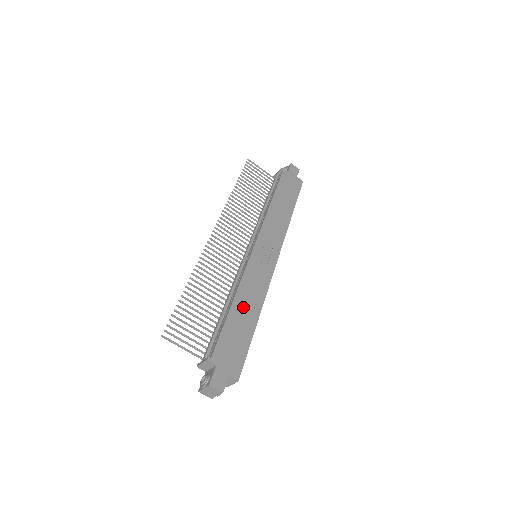
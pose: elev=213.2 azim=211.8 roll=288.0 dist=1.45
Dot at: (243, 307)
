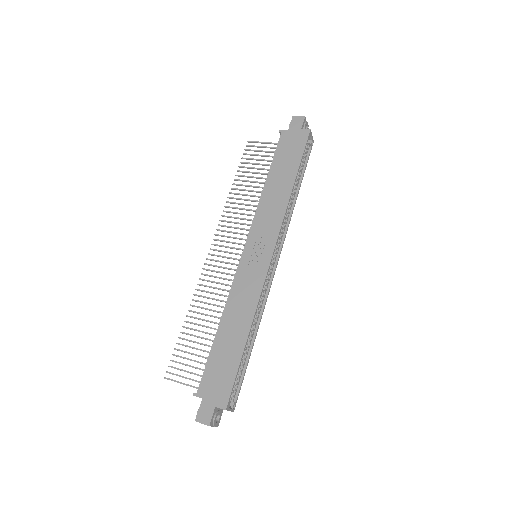
Dot at: (230, 327)
